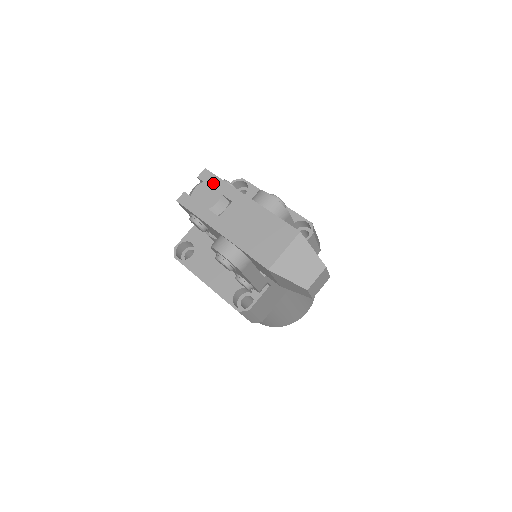
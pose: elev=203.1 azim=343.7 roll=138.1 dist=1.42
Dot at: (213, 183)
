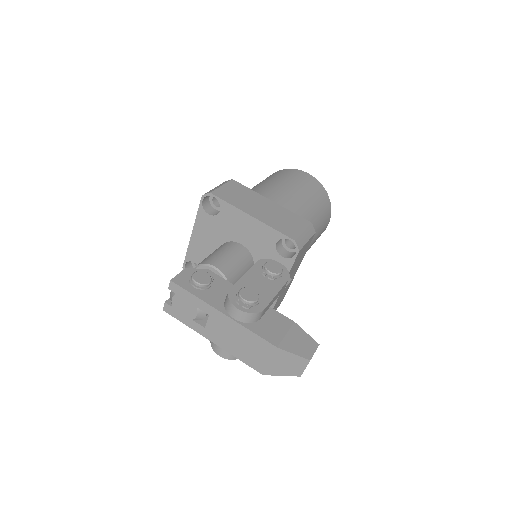
Dot at: (184, 296)
